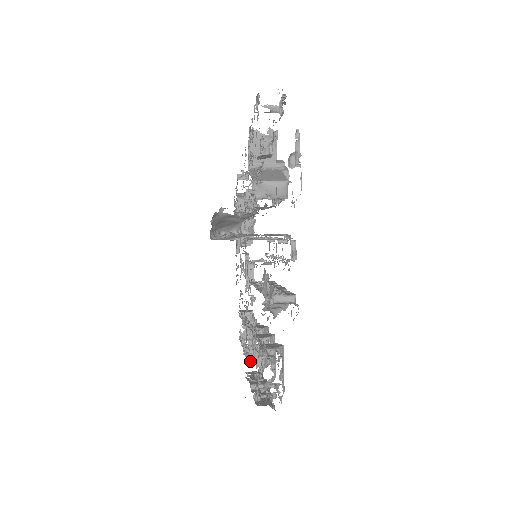
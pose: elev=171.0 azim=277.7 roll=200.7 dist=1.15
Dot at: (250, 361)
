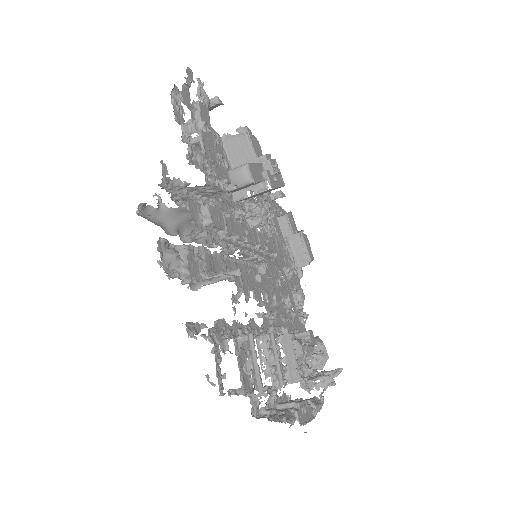
Dot at: (301, 385)
